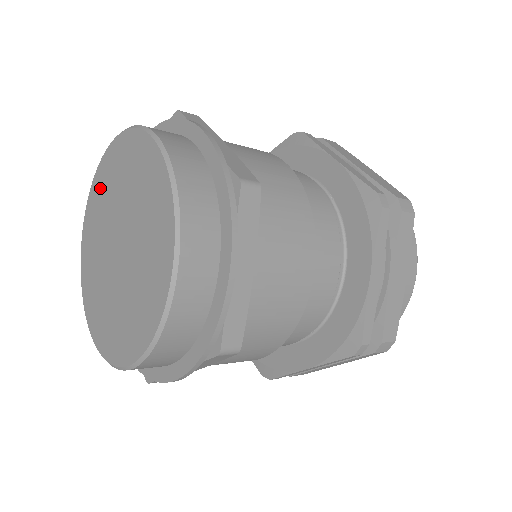
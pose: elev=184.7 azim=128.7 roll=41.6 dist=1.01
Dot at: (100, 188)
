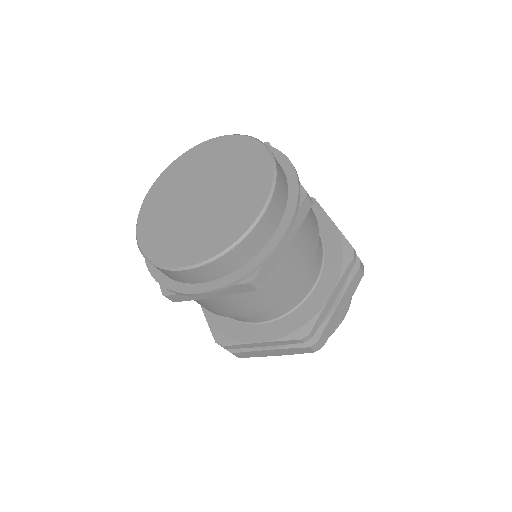
Dot at: (193, 159)
